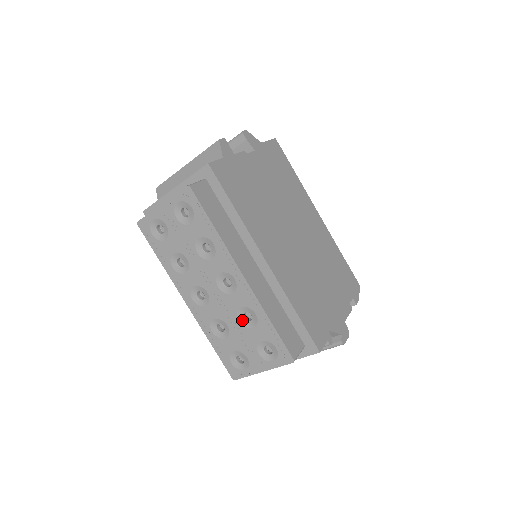
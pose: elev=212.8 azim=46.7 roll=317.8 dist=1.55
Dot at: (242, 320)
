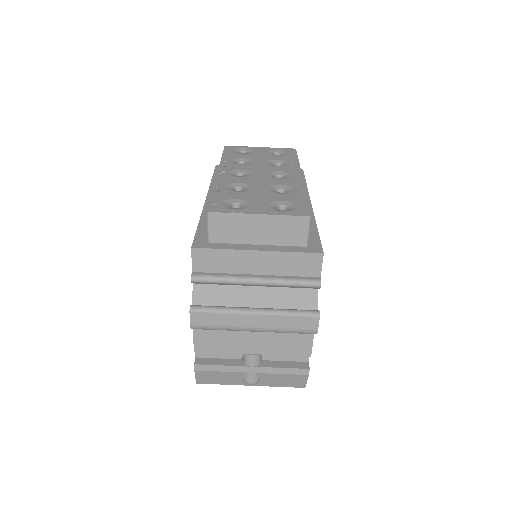
Dot at: (272, 190)
